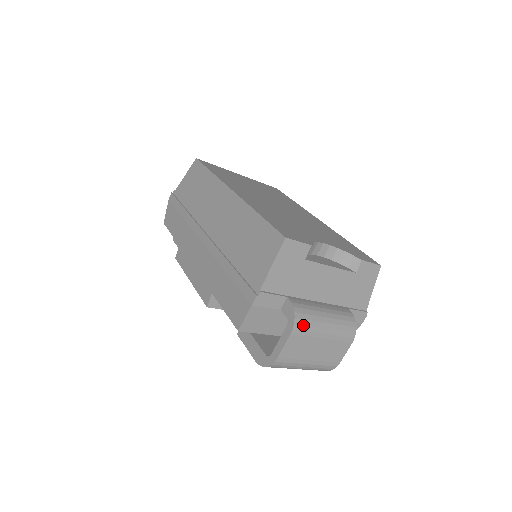
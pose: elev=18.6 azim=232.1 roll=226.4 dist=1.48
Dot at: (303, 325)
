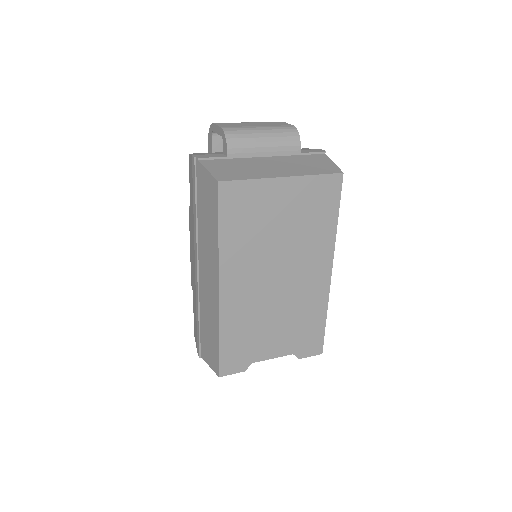
Dot at: occluded
